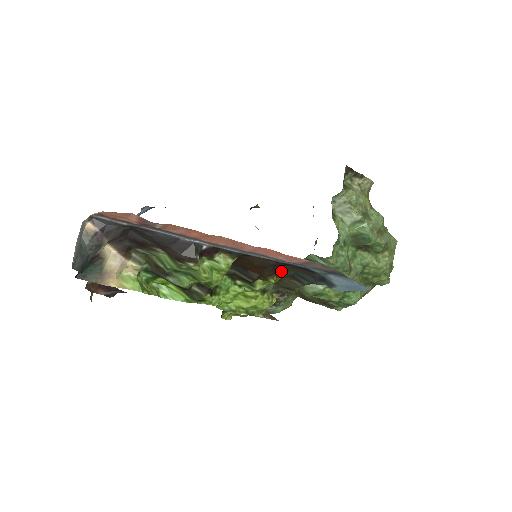
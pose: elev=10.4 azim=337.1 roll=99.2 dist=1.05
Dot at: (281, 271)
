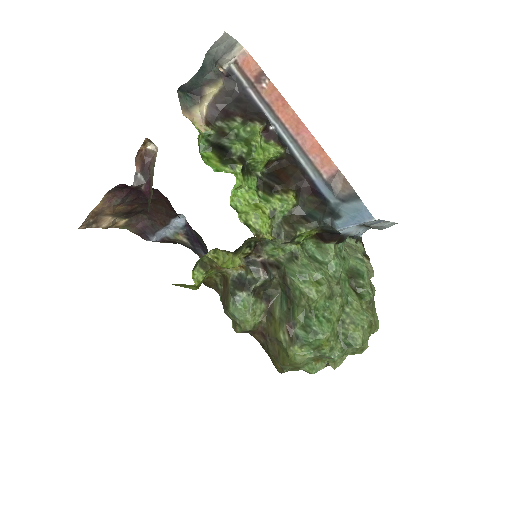
Dot at: (299, 201)
